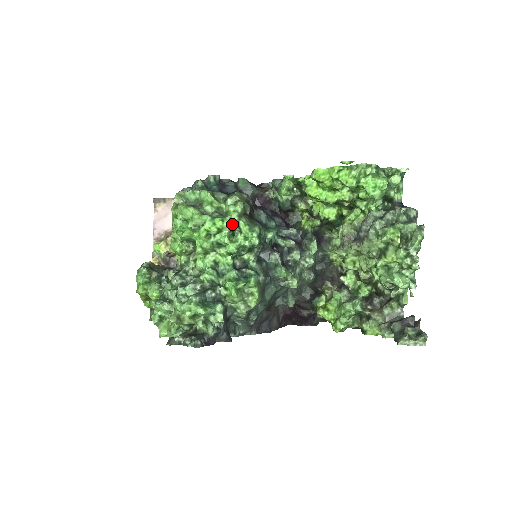
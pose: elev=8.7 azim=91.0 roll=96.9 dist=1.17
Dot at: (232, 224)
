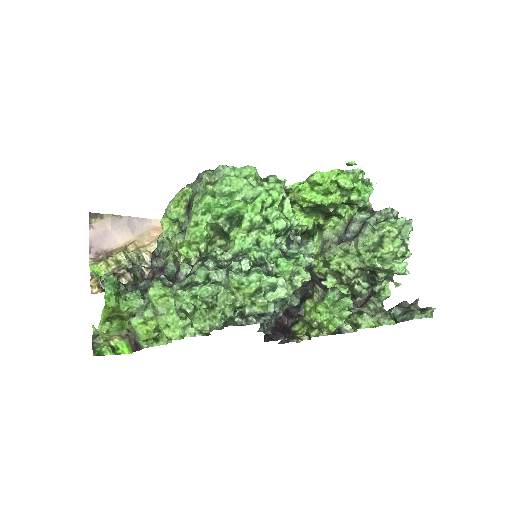
Dot at: occluded
